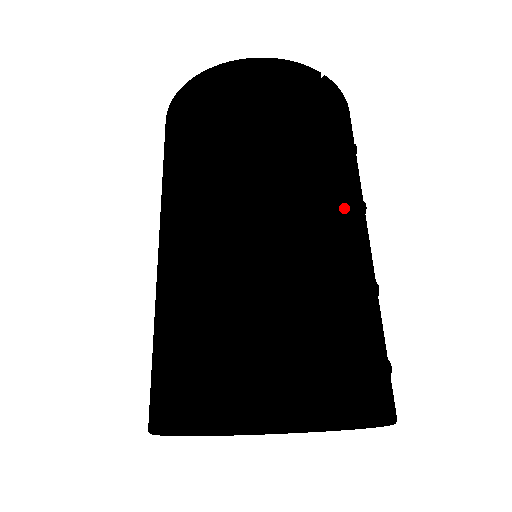
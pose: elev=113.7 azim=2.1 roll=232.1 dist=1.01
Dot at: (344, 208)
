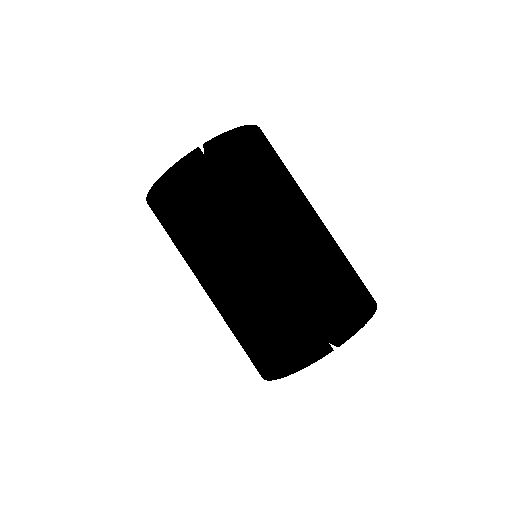
Dot at: (267, 238)
